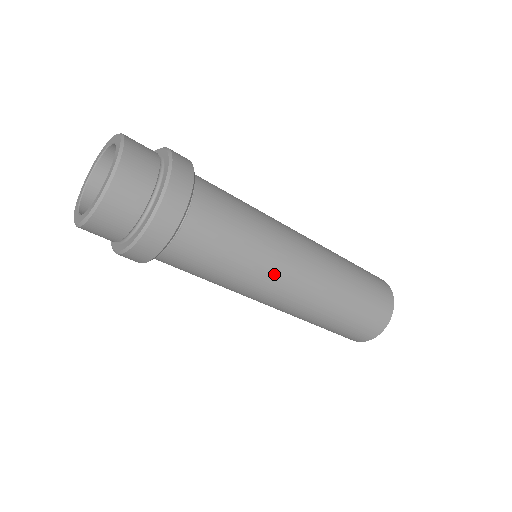
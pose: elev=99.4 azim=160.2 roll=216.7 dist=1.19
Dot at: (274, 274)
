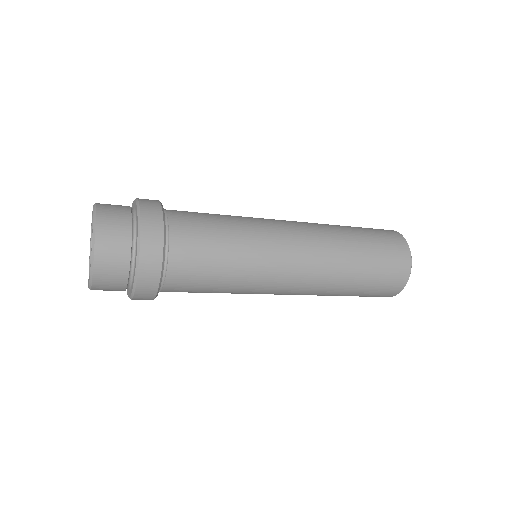
Dot at: (272, 249)
